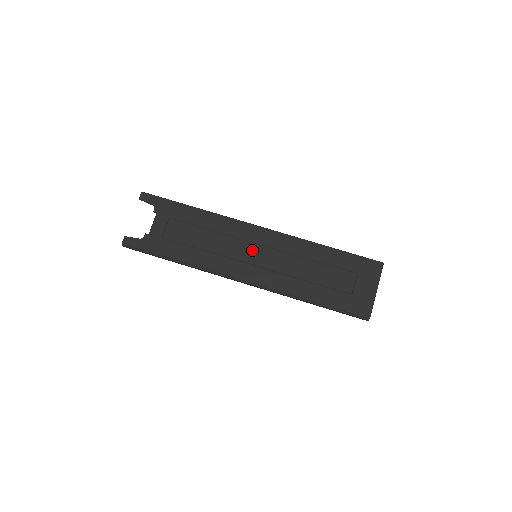
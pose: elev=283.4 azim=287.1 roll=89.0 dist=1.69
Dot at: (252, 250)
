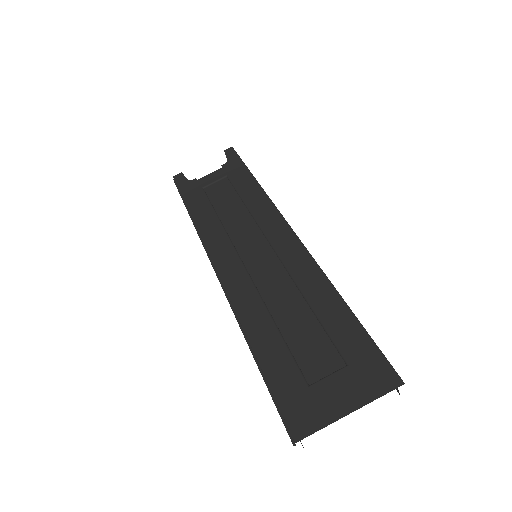
Dot at: (258, 246)
